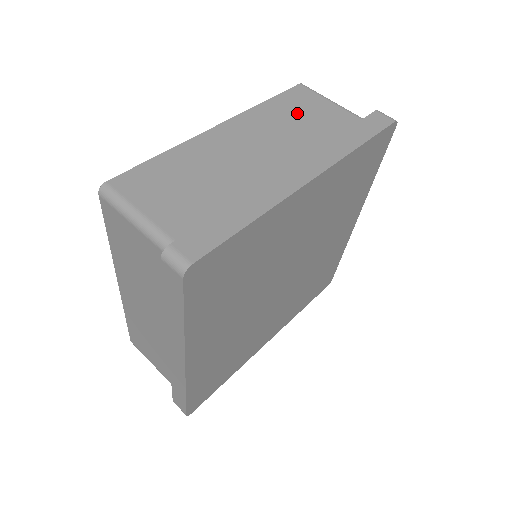
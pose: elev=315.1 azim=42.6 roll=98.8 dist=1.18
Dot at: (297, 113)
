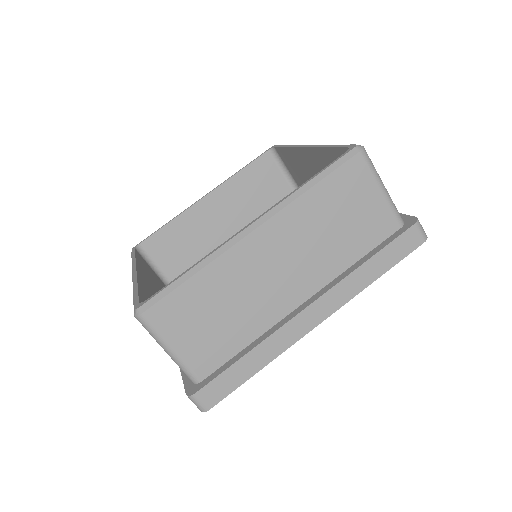
Dot at: occluded
